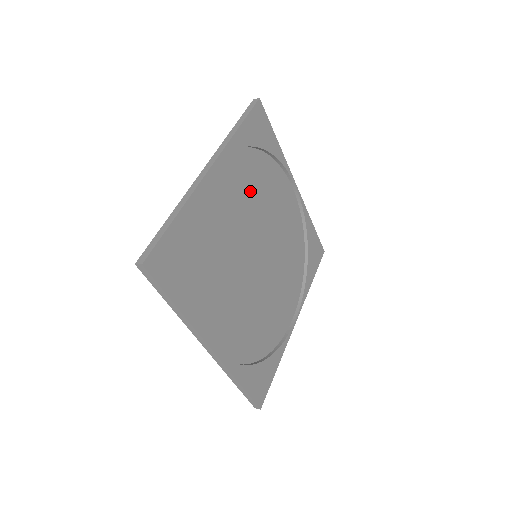
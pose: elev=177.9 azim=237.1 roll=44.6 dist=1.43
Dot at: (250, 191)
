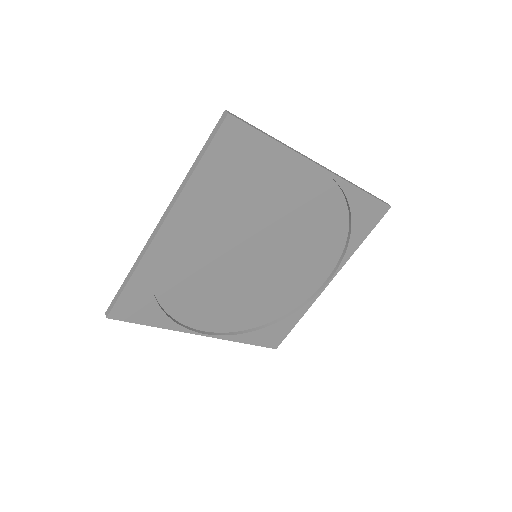
Dot at: (235, 210)
